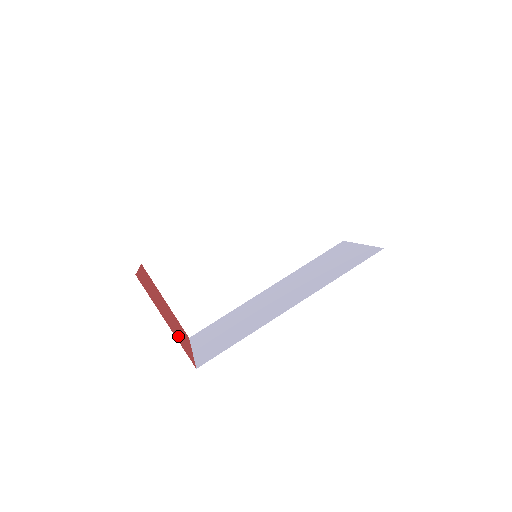
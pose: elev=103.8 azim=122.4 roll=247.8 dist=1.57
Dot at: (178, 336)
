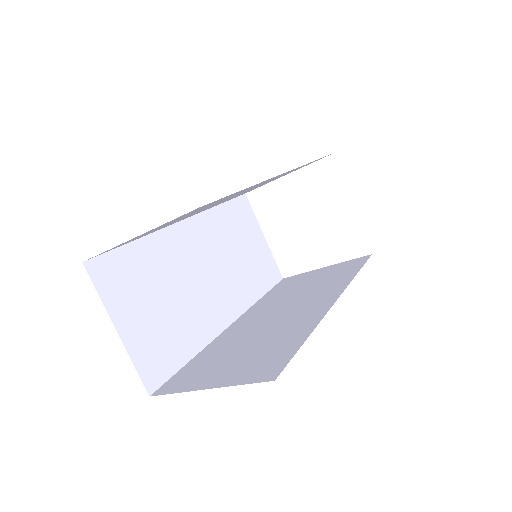
Dot at: occluded
